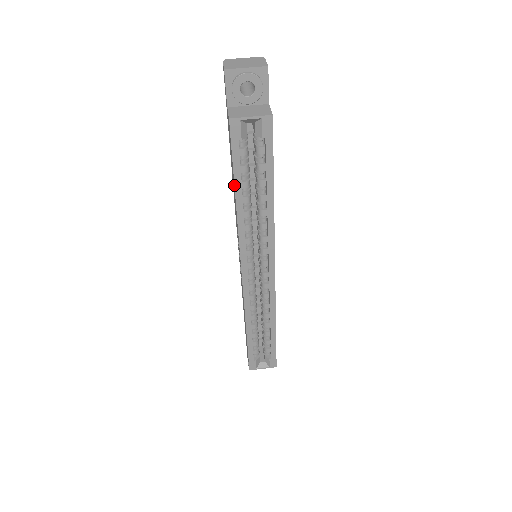
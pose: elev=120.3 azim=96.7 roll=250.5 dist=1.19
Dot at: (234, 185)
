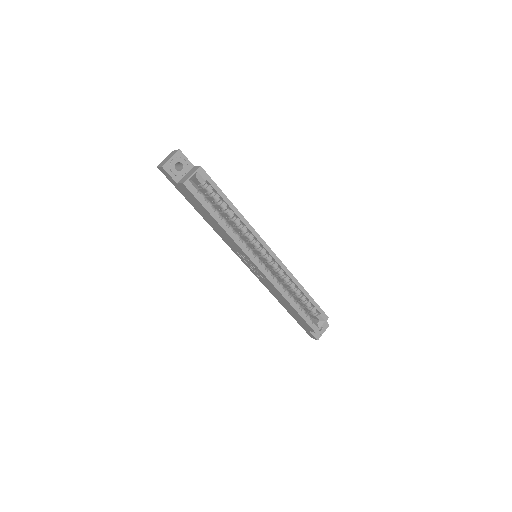
Dot at: (212, 216)
